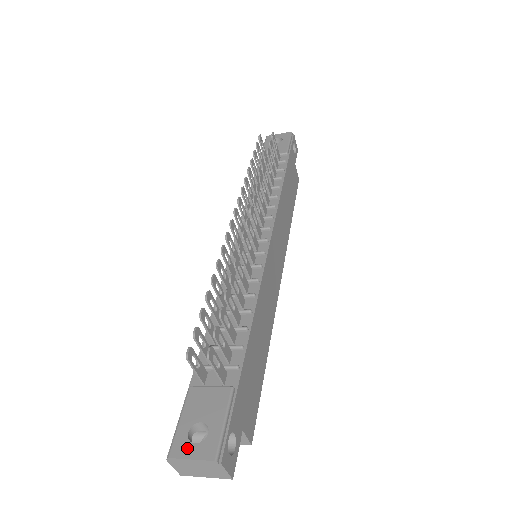
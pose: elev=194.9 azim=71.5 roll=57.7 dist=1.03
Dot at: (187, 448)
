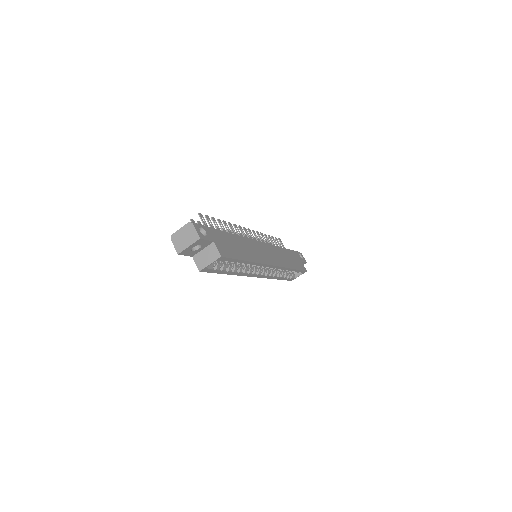
Dot at: (180, 231)
